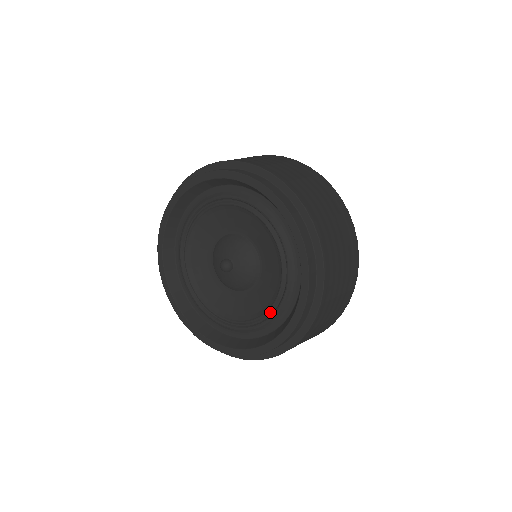
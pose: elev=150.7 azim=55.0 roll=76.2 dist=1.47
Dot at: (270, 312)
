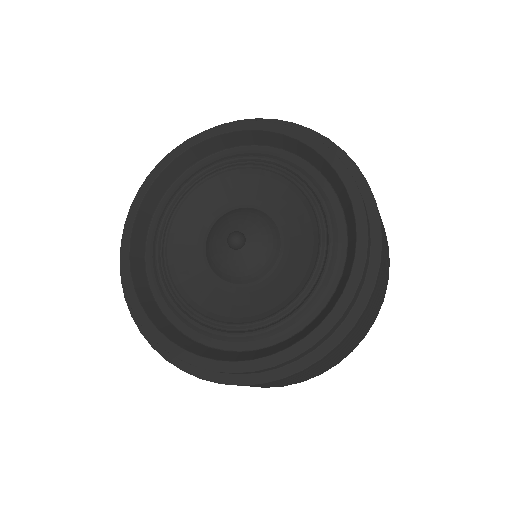
Dot at: (304, 294)
